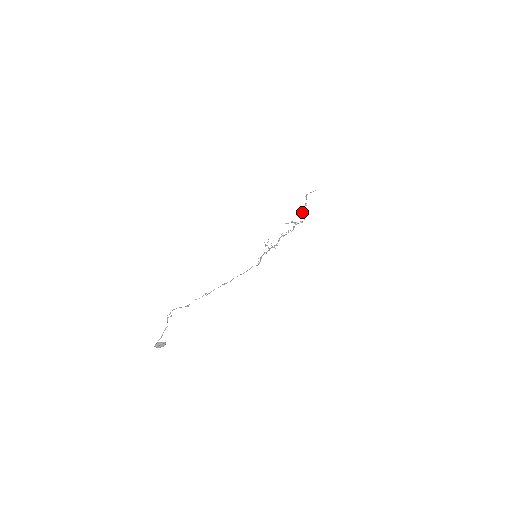
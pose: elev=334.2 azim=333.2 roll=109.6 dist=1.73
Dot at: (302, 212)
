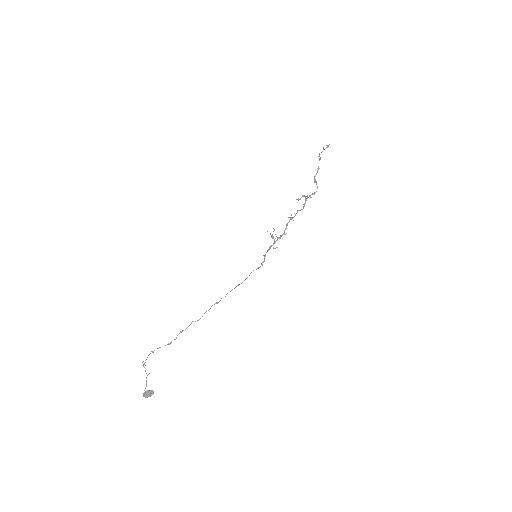
Dot at: (314, 180)
